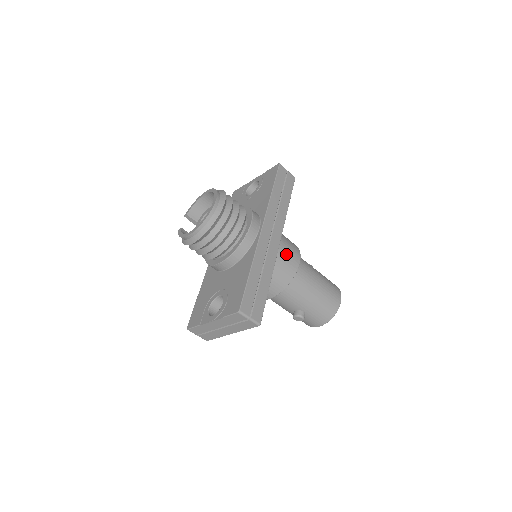
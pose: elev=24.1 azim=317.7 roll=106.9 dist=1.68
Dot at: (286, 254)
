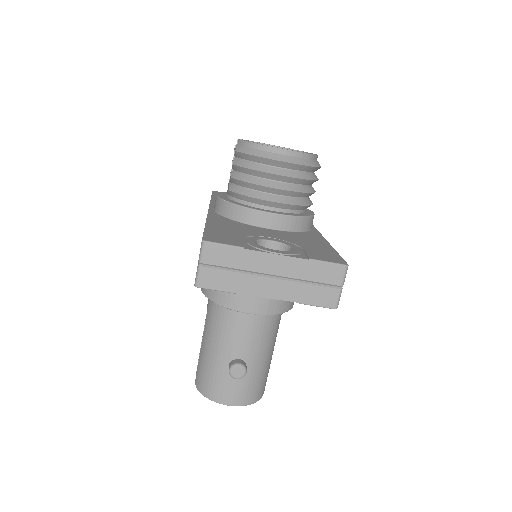
Dot at: occluded
